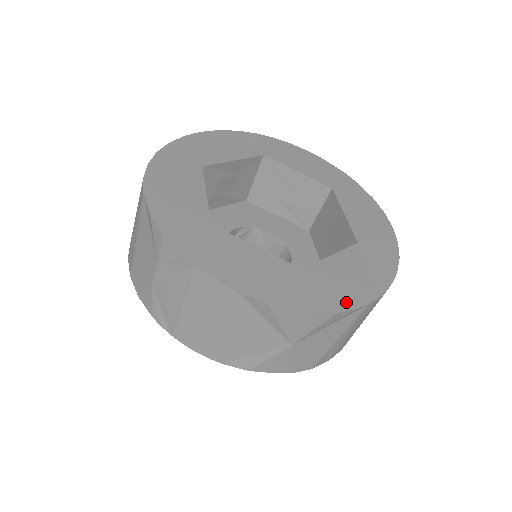
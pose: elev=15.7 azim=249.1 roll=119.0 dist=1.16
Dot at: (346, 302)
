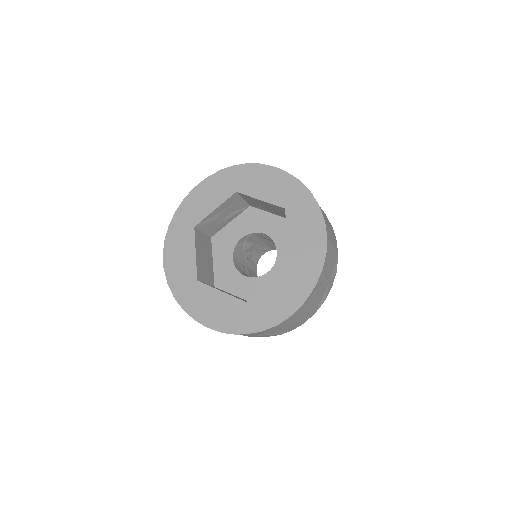
Dot at: (270, 322)
